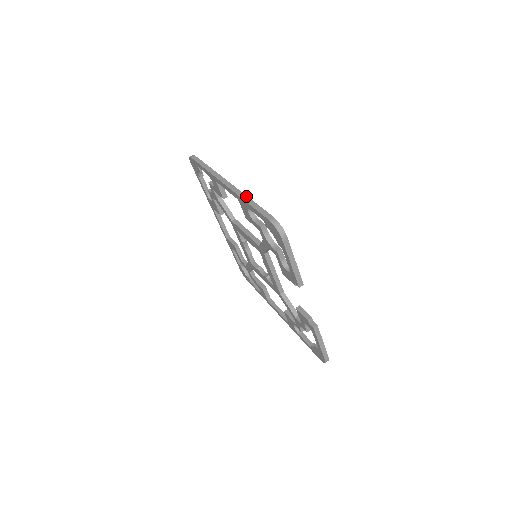
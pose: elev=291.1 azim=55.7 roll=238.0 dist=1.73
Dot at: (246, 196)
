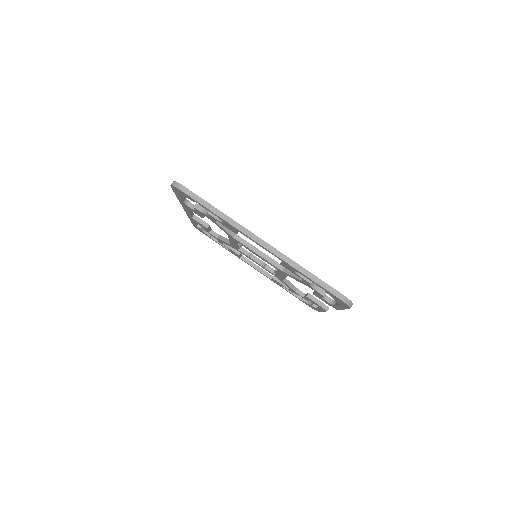
Dot at: (298, 265)
